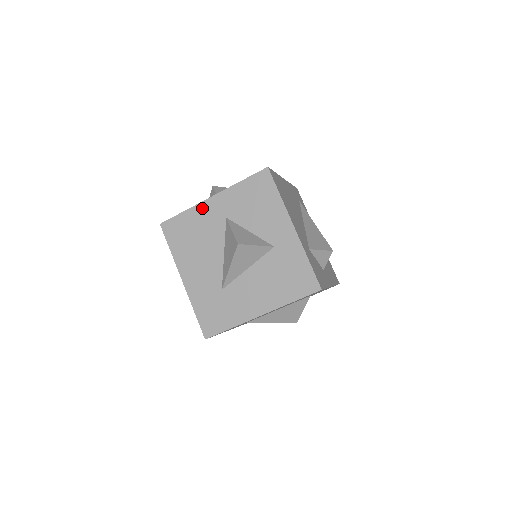
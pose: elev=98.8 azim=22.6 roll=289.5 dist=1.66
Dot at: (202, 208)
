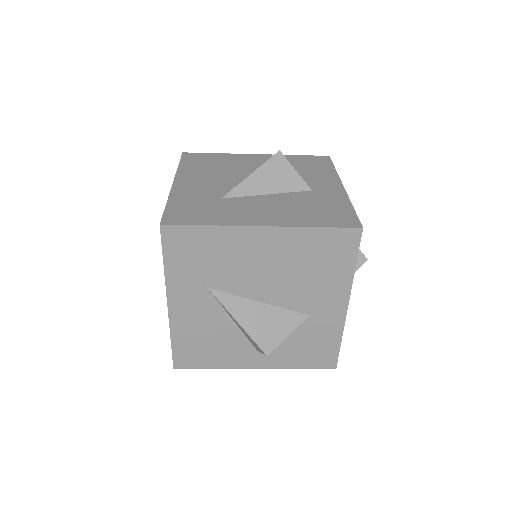
Dot at: (240, 156)
